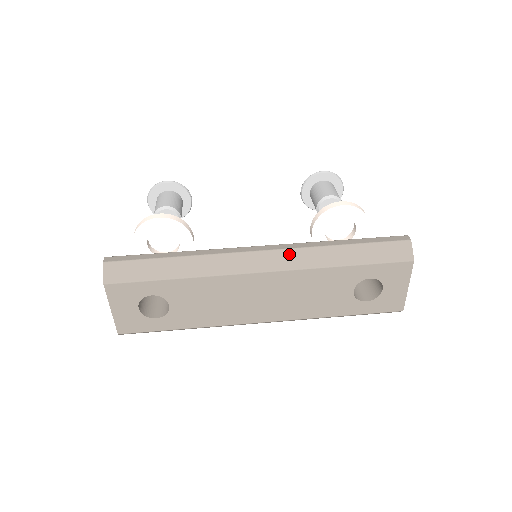
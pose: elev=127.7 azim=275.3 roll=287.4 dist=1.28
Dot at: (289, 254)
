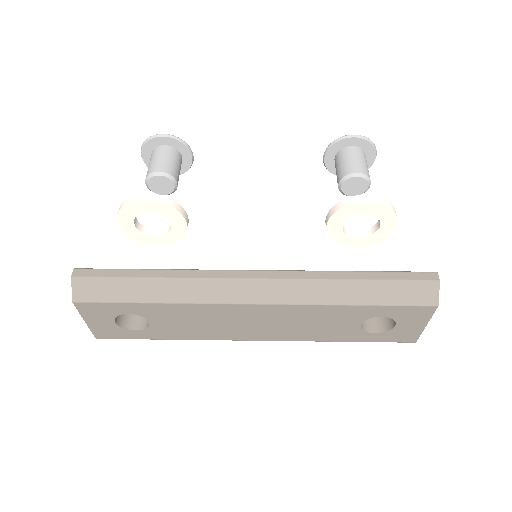
Dot at: (288, 286)
